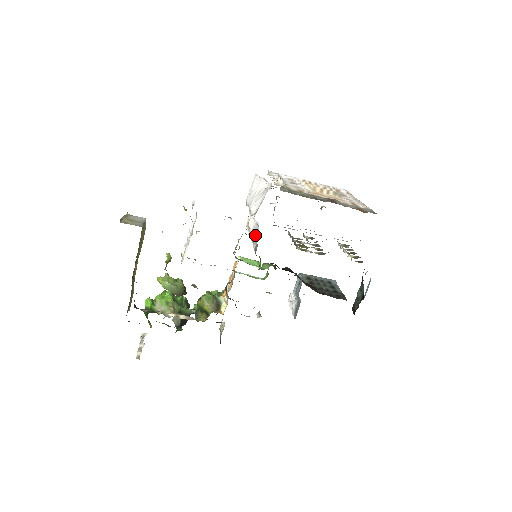
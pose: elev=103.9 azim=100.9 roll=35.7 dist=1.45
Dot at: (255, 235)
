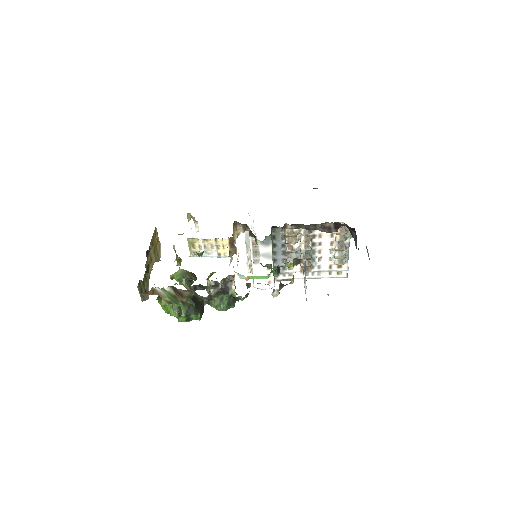
Dot at: occluded
